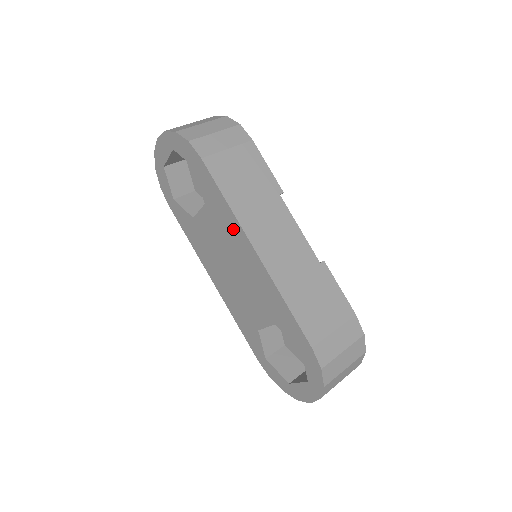
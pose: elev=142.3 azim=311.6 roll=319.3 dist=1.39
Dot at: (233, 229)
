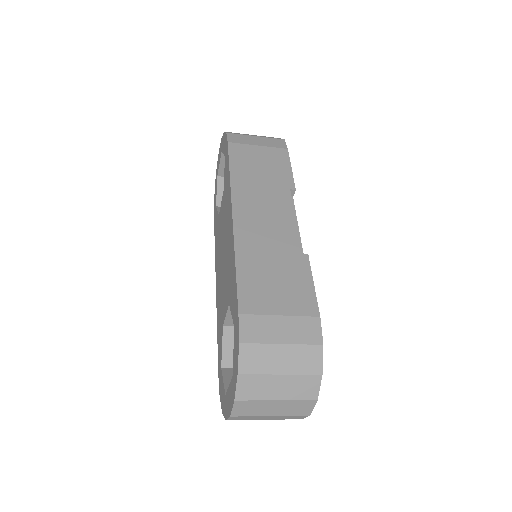
Dot at: (228, 201)
